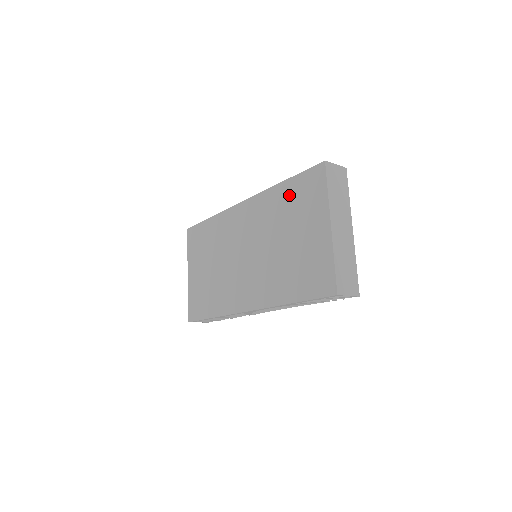
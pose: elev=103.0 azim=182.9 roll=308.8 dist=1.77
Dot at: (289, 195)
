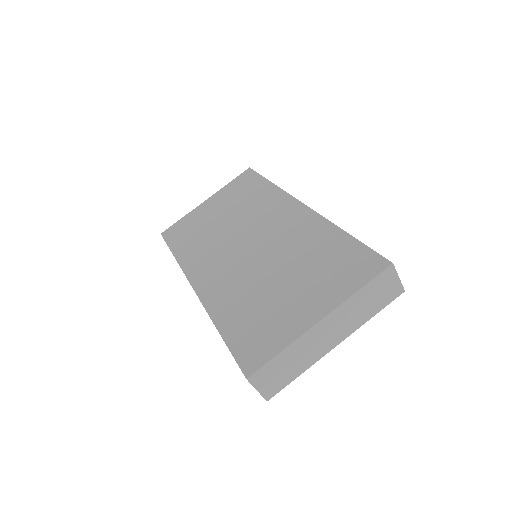
Dot at: (333, 248)
